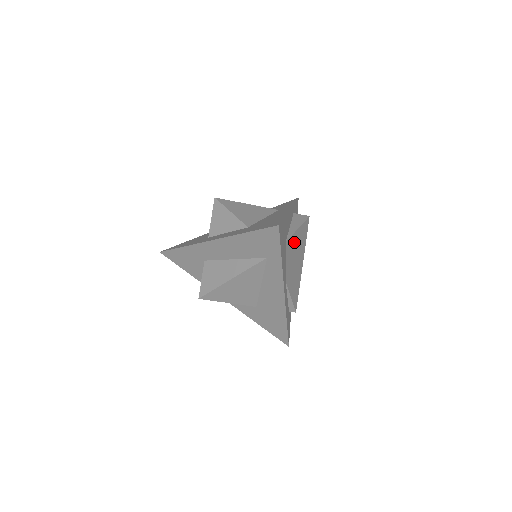
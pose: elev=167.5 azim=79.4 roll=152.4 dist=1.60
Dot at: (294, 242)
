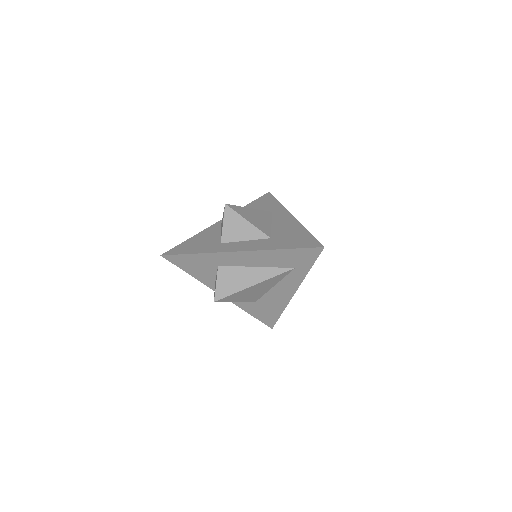
Dot at: occluded
